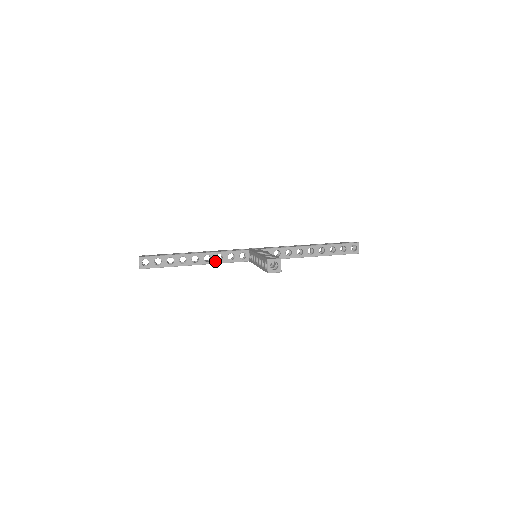
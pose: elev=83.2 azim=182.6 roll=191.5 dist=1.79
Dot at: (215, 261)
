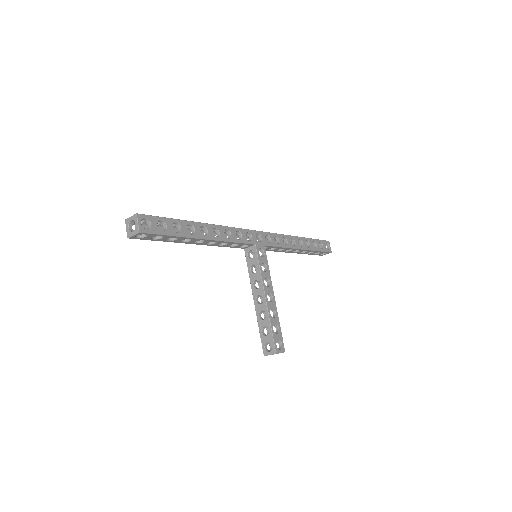
Dot at: (216, 245)
